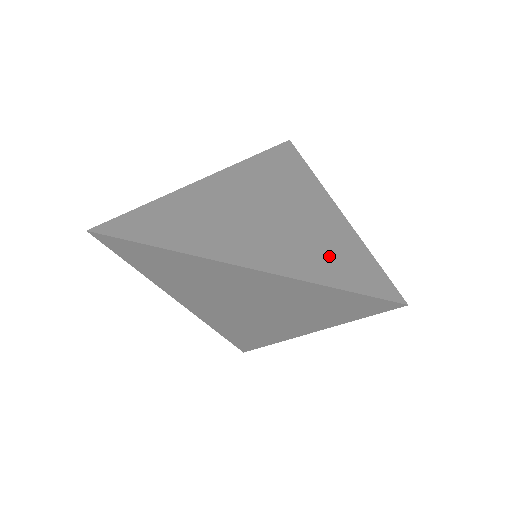
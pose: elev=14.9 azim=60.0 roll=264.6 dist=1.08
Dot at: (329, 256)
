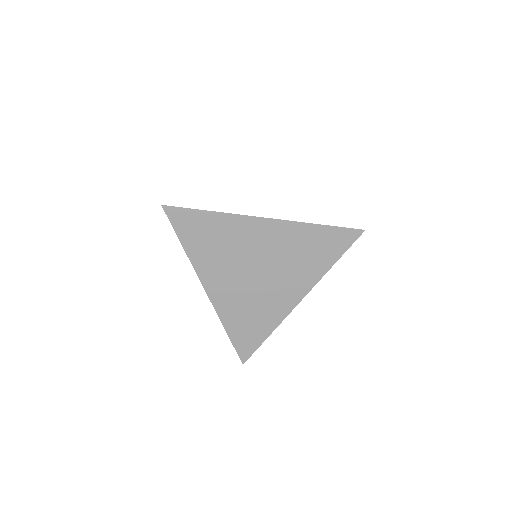
Dot at: occluded
